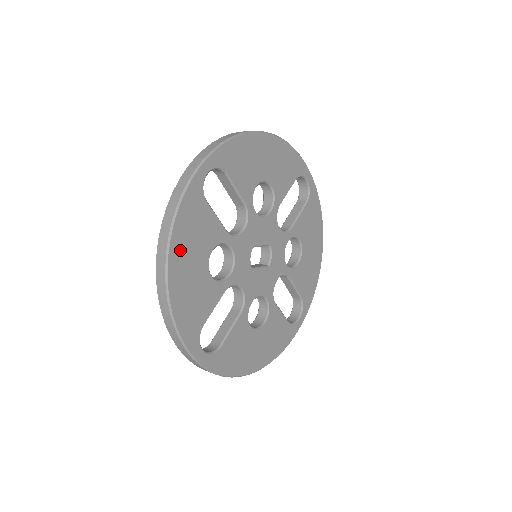
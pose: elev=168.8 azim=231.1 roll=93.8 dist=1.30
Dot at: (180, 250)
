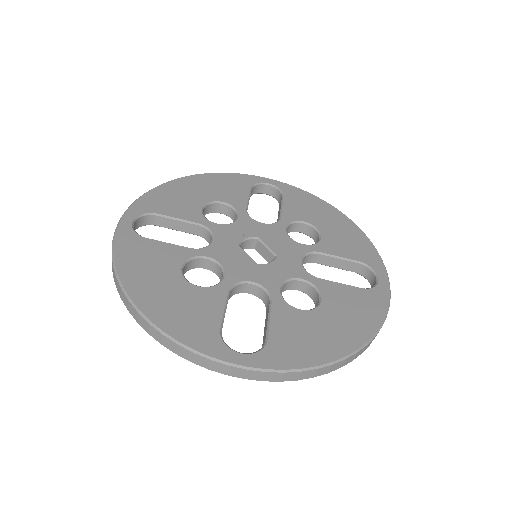
Dot at: (204, 181)
